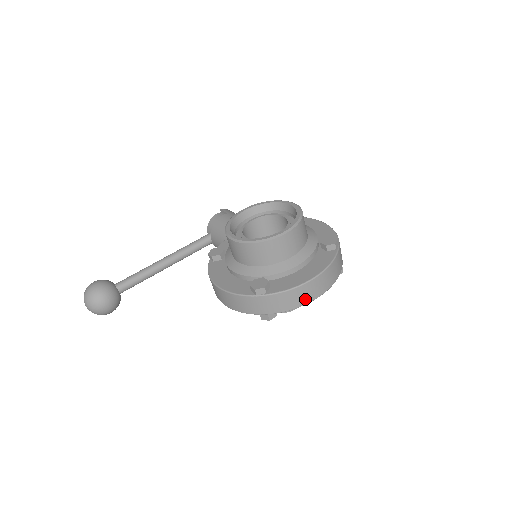
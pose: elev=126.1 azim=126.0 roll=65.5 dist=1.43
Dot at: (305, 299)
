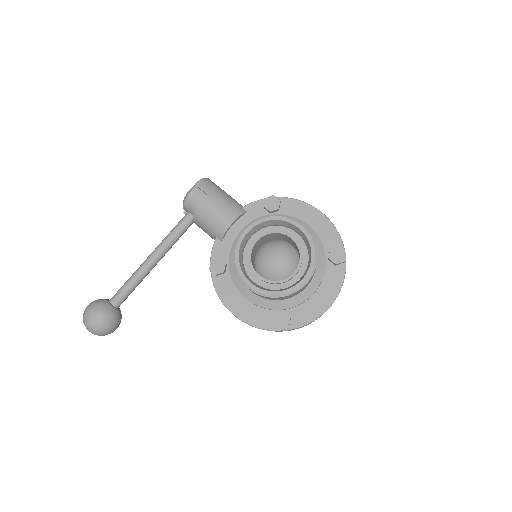
Dot at: occluded
